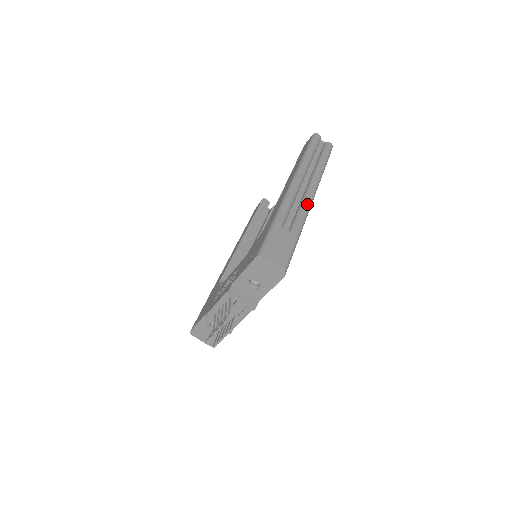
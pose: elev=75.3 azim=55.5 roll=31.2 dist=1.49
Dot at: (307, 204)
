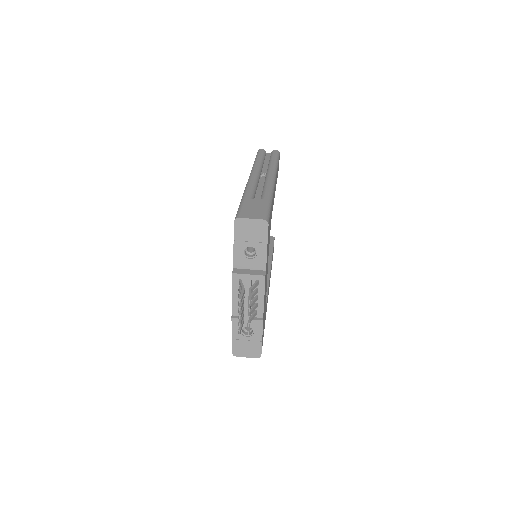
Dot at: (269, 182)
